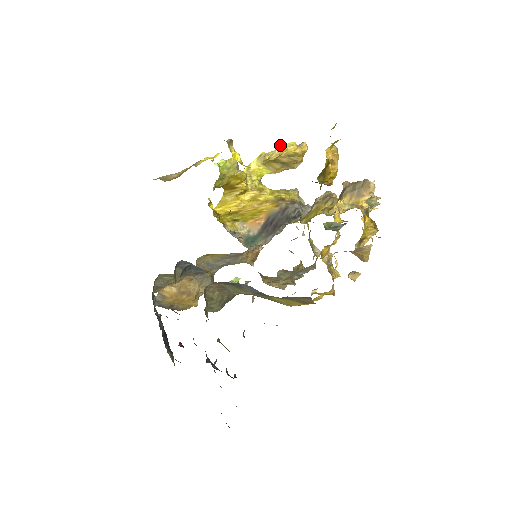
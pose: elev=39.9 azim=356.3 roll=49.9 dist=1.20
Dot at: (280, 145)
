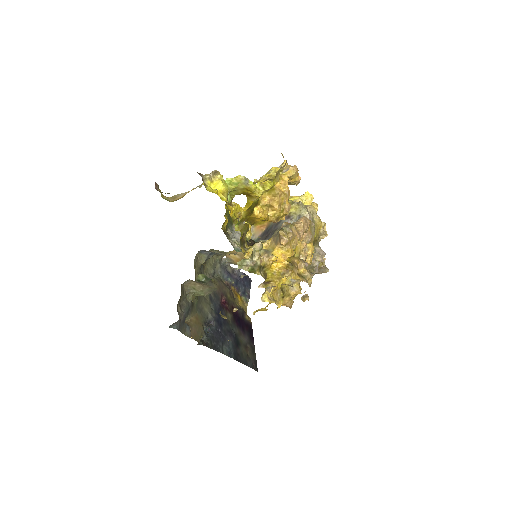
Dot at: (282, 164)
